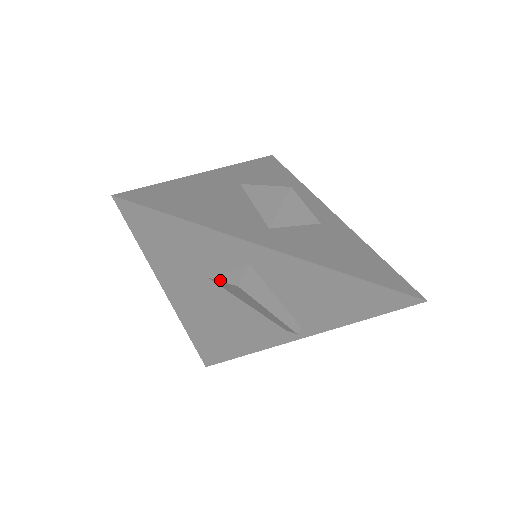
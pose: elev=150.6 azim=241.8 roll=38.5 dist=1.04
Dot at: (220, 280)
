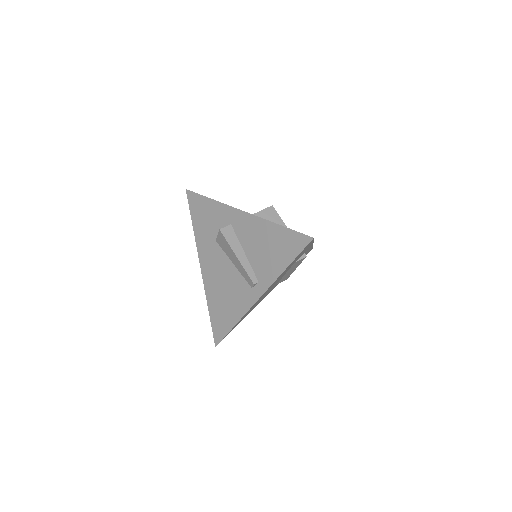
Dot at: (217, 236)
